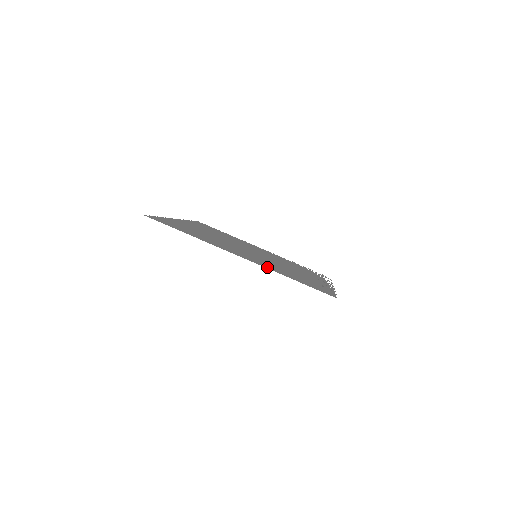
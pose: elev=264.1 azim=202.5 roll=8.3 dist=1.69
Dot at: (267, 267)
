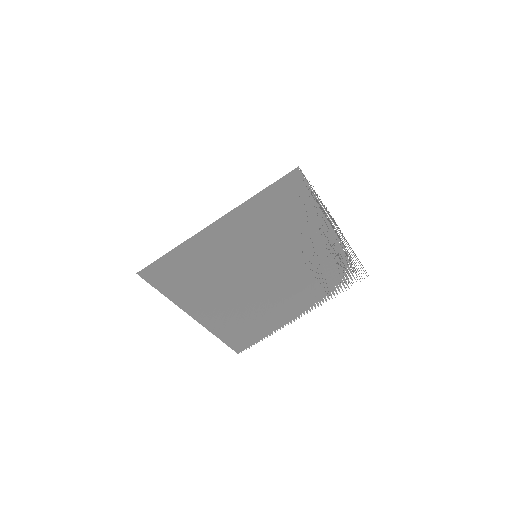
Dot at: (242, 210)
